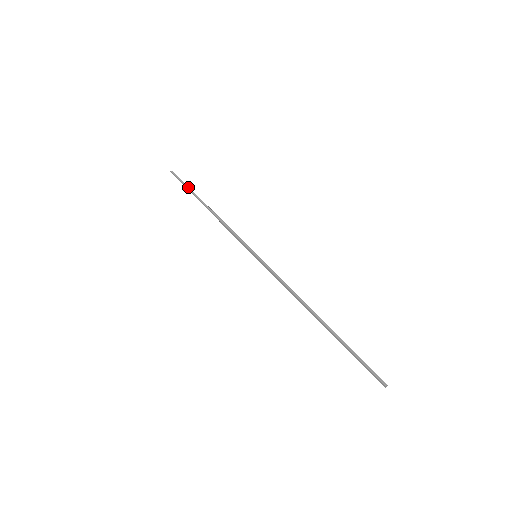
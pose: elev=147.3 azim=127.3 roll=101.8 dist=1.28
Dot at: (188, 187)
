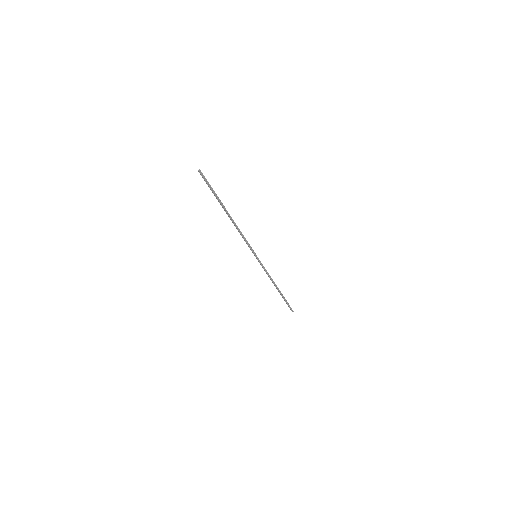
Dot at: (215, 194)
